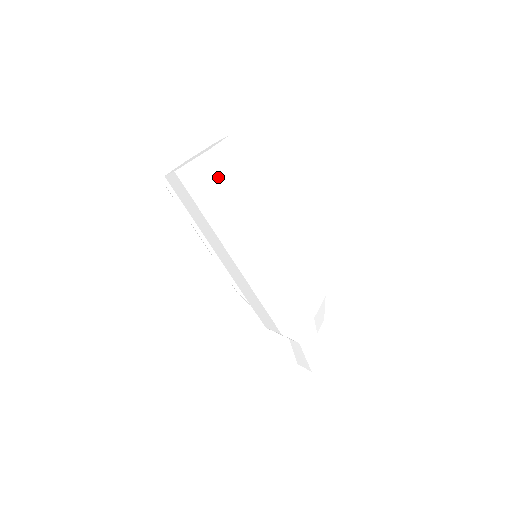
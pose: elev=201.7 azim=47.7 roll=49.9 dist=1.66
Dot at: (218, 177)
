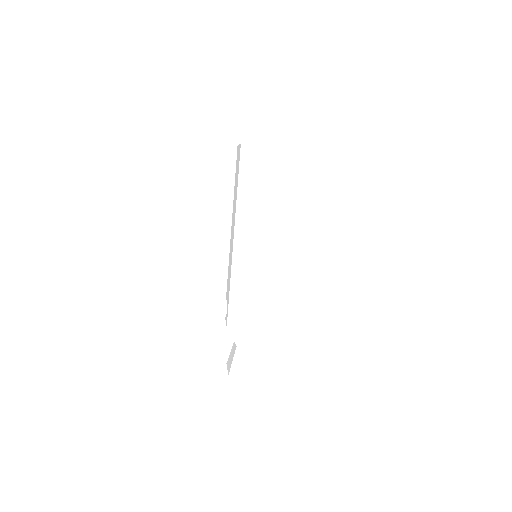
Dot at: (296, 173)
